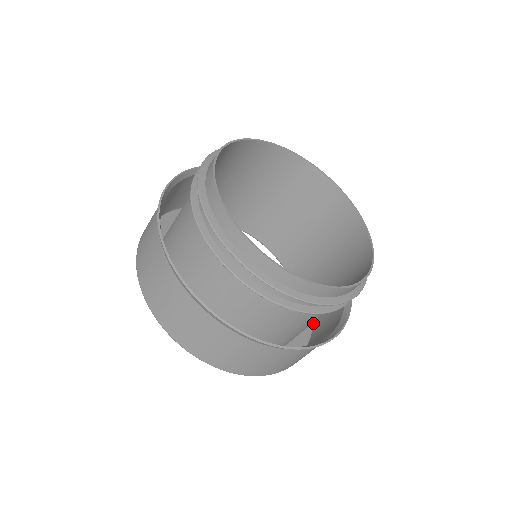
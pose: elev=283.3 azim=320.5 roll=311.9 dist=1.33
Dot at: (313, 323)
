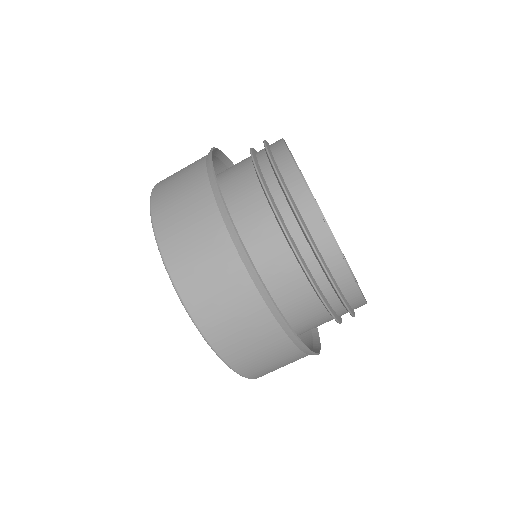
Dot at: occluded
